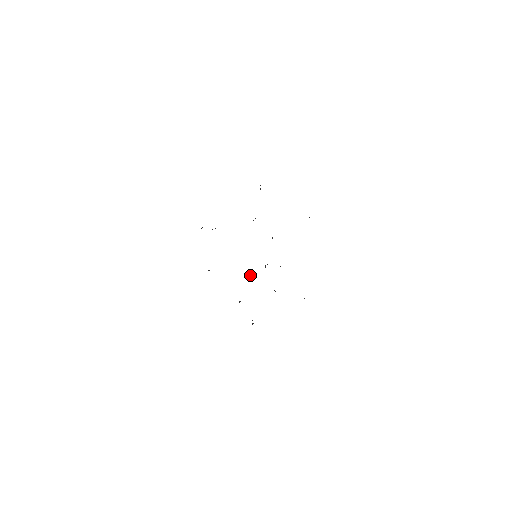
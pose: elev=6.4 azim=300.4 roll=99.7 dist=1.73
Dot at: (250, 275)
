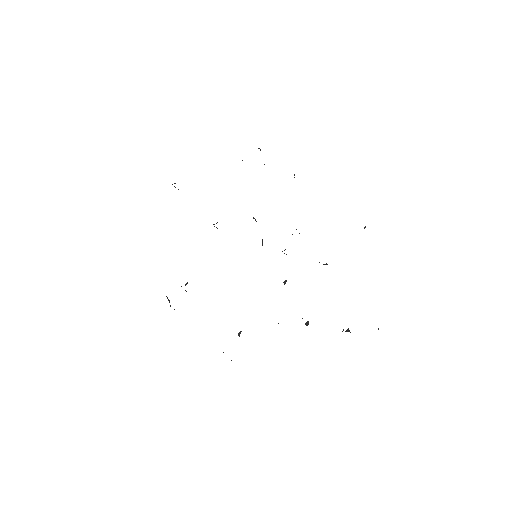
Dot at: occluded
